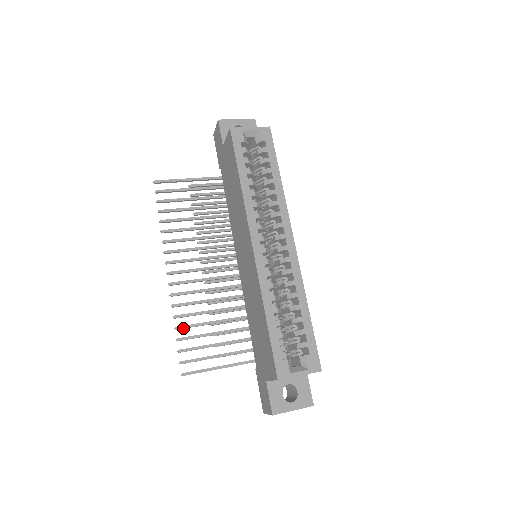
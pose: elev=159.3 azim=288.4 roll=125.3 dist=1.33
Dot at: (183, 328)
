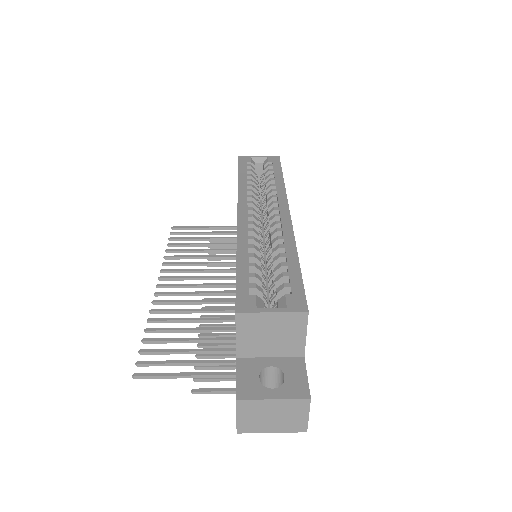
Dot at: (155, 330)
